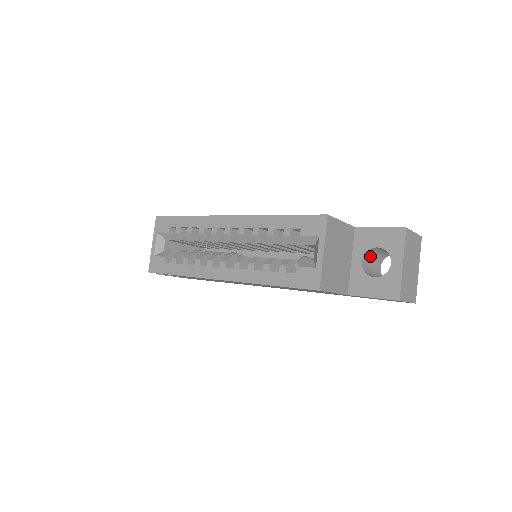
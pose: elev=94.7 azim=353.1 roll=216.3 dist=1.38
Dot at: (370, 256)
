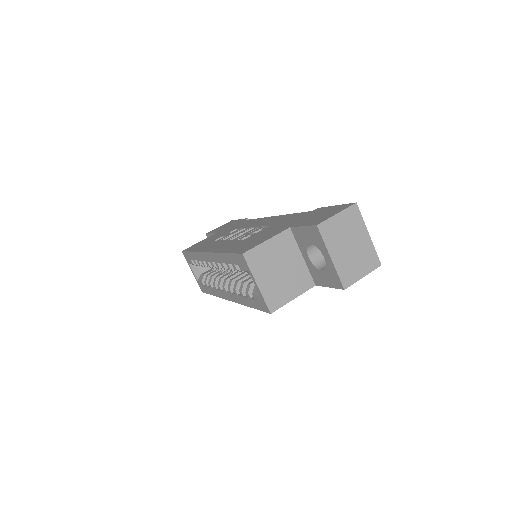
Dot at: occluded
